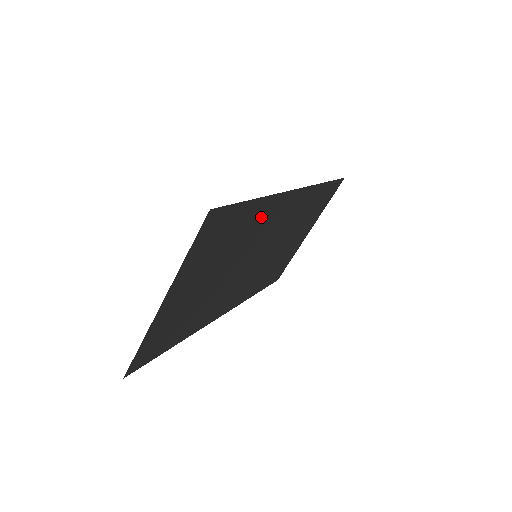
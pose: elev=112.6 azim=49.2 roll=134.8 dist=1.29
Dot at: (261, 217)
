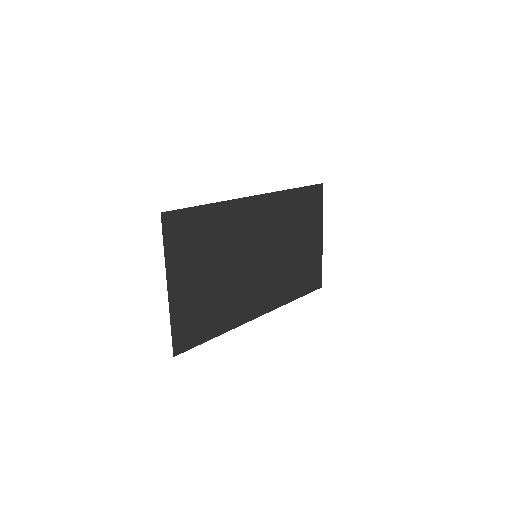
Dot at: (226, 219)
